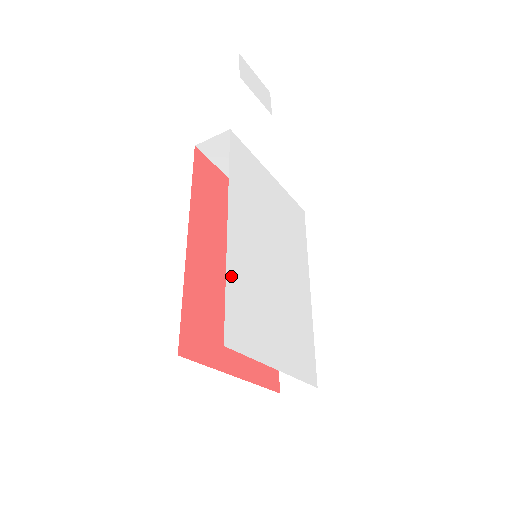
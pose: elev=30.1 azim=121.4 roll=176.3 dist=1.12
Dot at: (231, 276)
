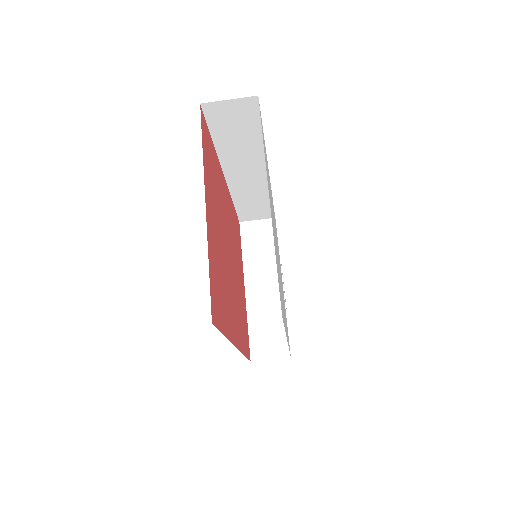
Dot at: occluded
